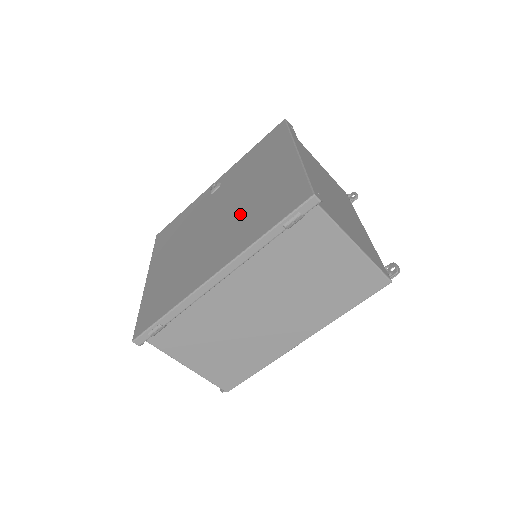
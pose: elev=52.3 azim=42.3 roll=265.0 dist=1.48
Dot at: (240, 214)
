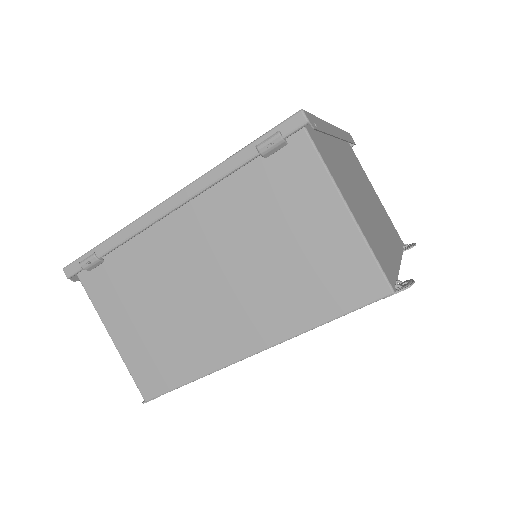
Dot at: occluded
